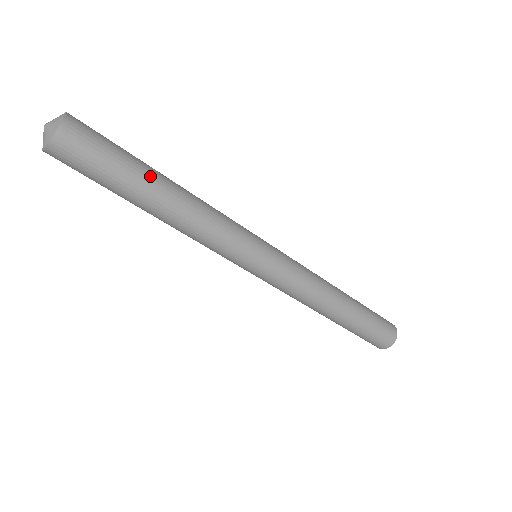
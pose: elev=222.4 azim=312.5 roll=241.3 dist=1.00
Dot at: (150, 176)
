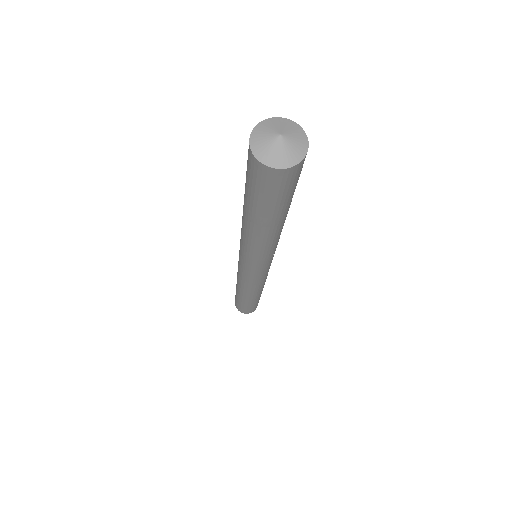
Dot at: occluded
